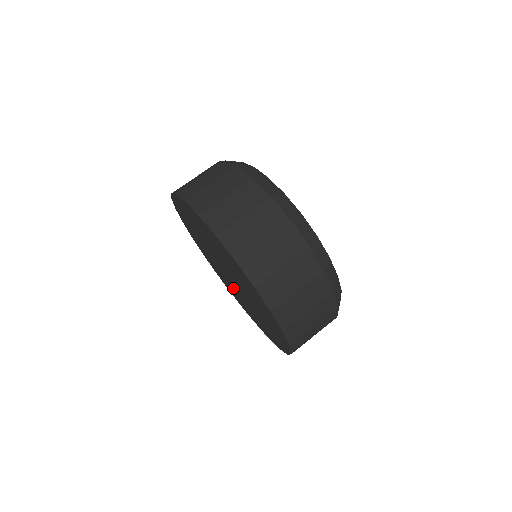
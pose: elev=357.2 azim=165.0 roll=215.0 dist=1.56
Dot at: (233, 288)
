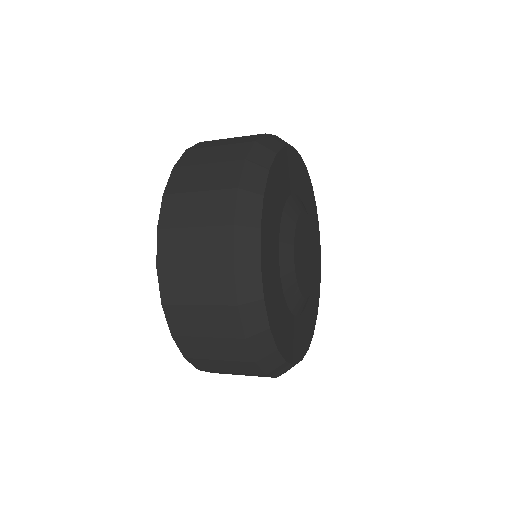
Dot at: occluded
